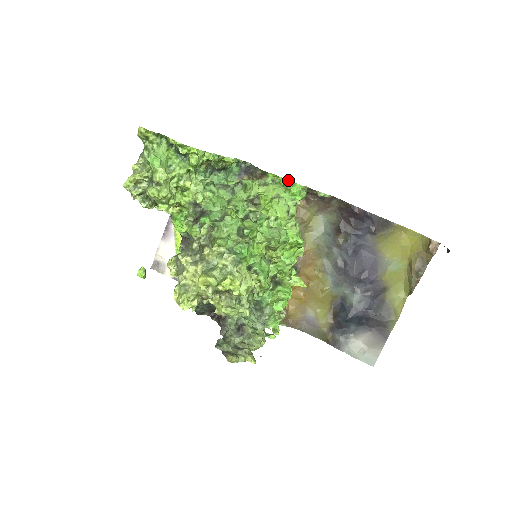
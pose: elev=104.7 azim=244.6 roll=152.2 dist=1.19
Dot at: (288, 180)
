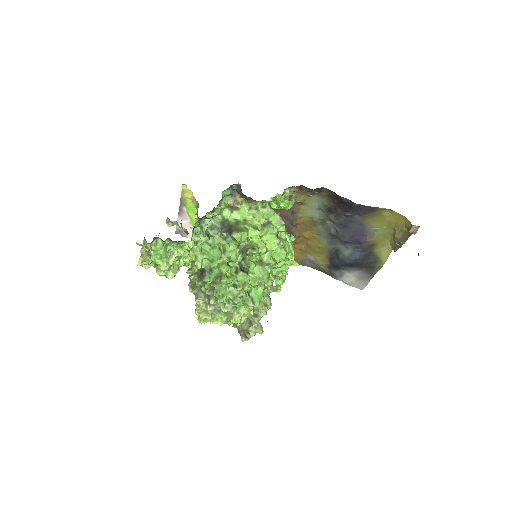
Dot at: (277, 194)
